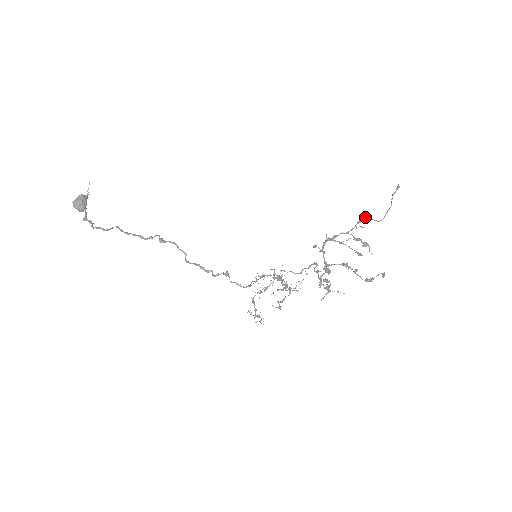
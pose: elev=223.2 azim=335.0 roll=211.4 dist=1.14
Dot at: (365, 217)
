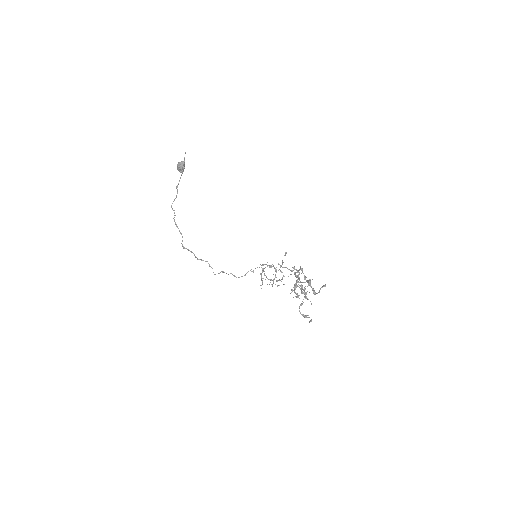
Dot at: (308, 283)
